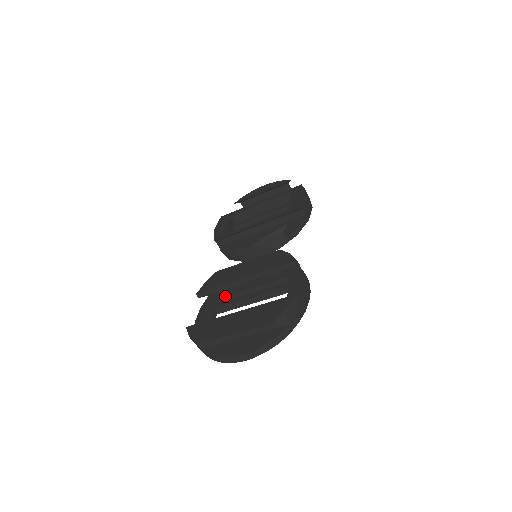
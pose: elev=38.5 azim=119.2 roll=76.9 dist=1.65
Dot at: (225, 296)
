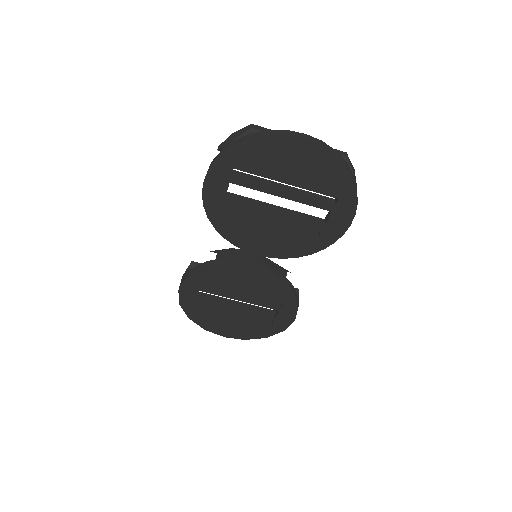
Dot at: (237, 208)
